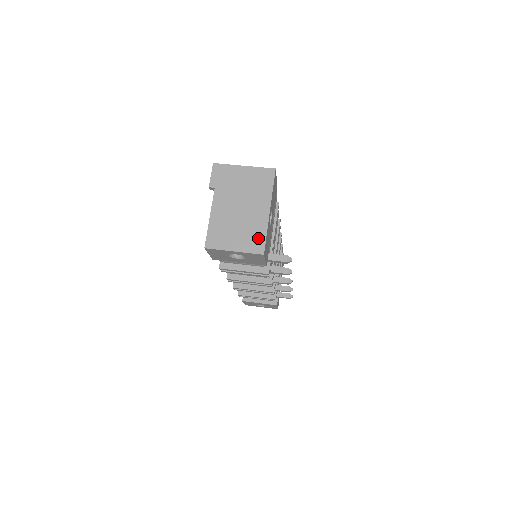
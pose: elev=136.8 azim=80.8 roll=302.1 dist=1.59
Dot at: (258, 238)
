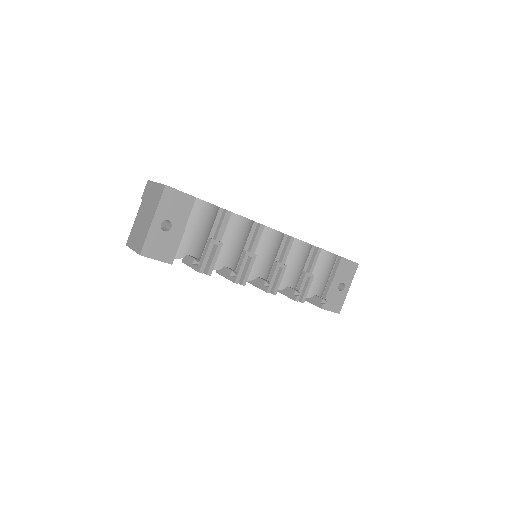
Dot at: (142, 241)
